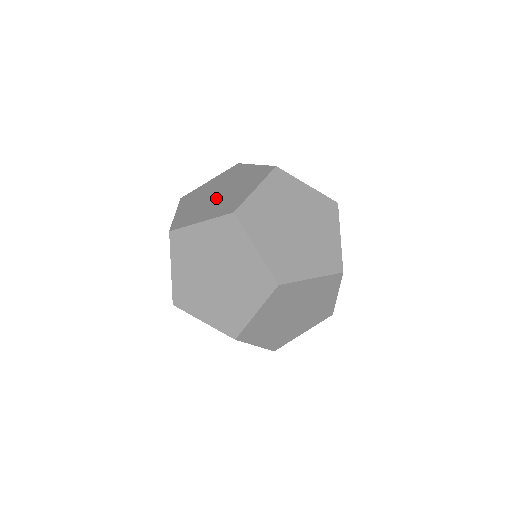
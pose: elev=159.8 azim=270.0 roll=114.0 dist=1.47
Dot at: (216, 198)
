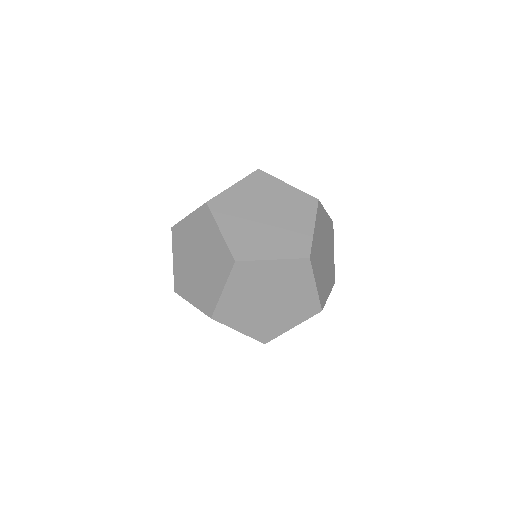
Dot at: occluded
